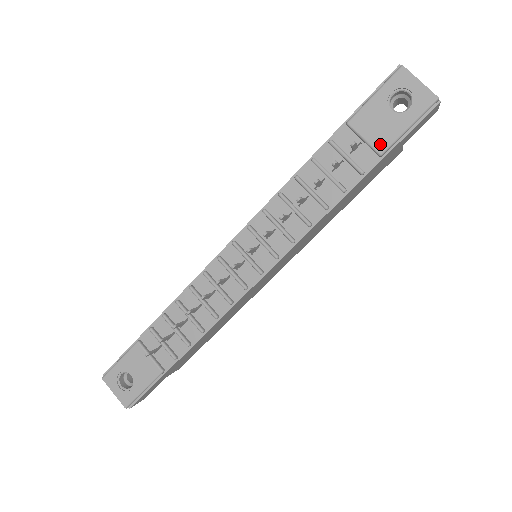
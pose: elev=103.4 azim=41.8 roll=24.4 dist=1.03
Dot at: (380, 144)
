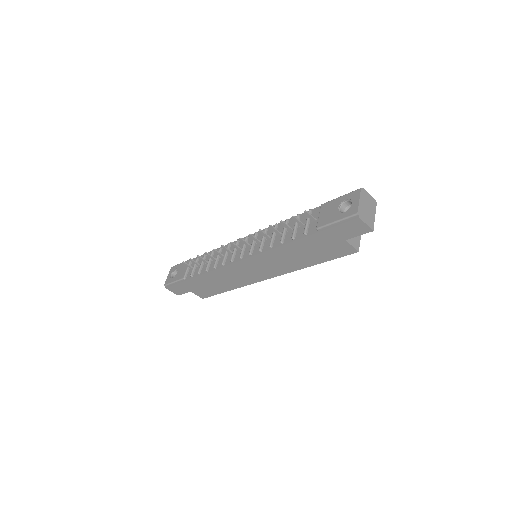
Dot at: (321, 223)
